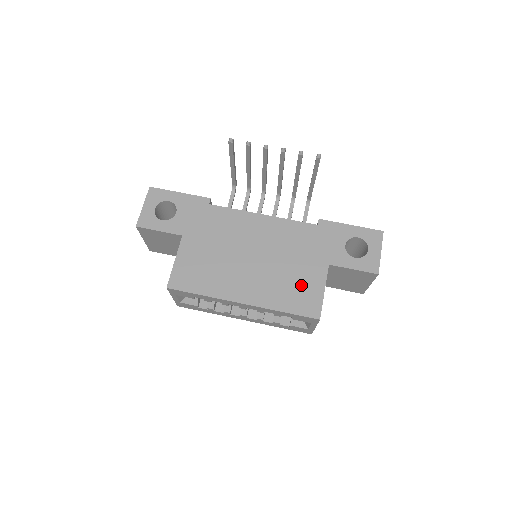
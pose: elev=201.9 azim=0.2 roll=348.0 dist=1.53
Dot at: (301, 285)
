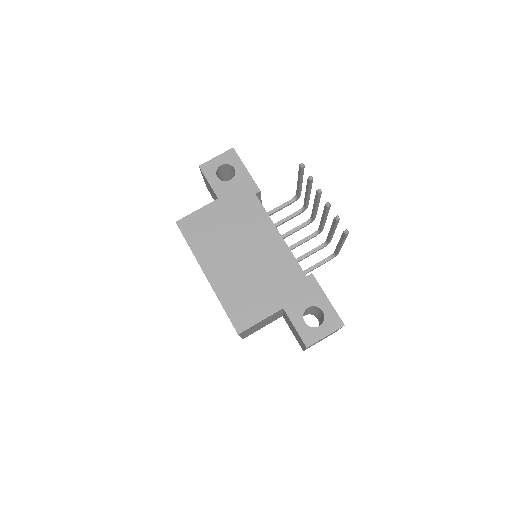
Dot at: (251, 302)
